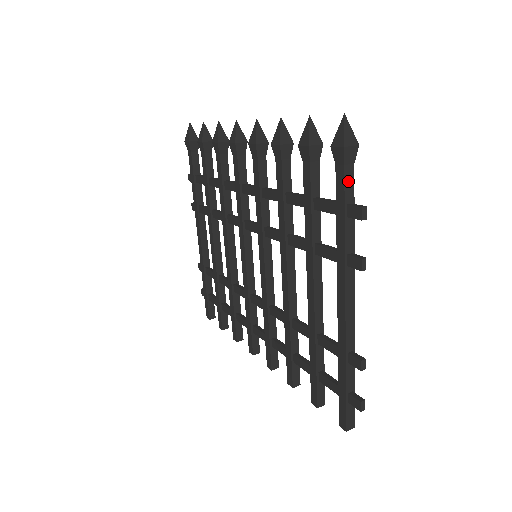
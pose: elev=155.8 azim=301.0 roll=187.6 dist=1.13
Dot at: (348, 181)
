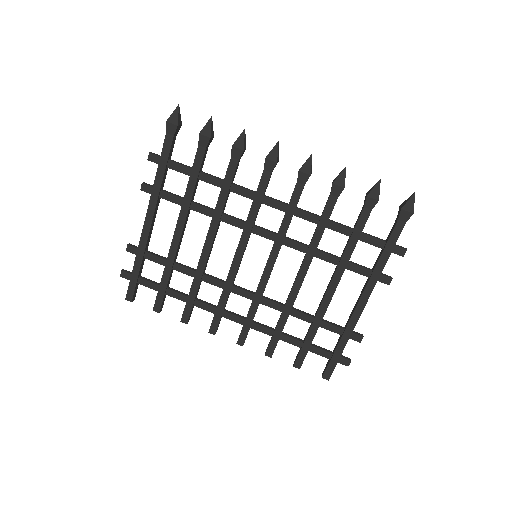
Dot at: (401, 231)
